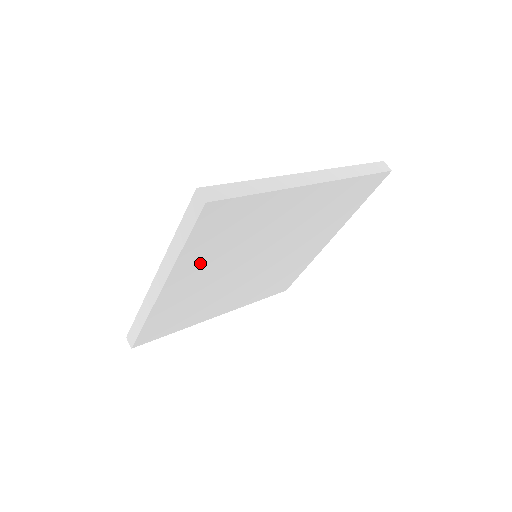
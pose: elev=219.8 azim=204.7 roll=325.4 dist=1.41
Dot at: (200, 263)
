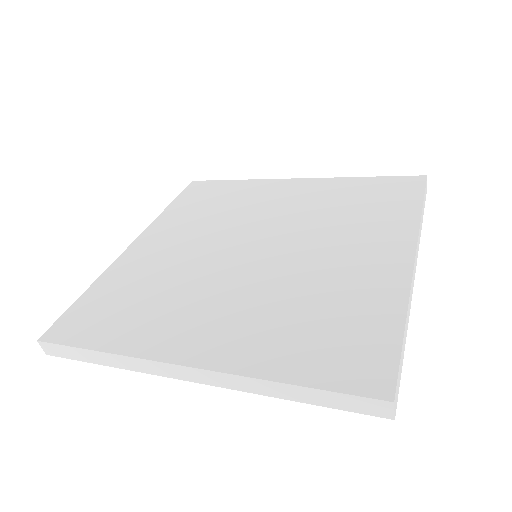
Dot at: occluded
